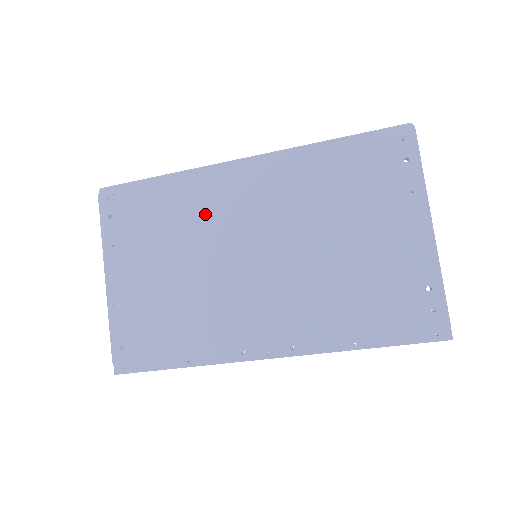
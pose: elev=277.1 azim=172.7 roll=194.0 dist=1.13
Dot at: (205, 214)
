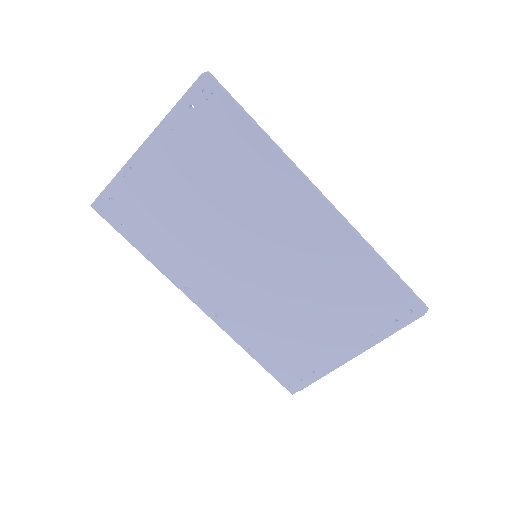
Dot at: (258, 198)
